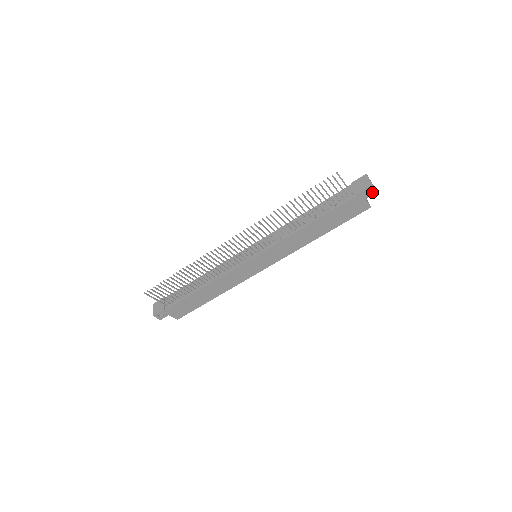
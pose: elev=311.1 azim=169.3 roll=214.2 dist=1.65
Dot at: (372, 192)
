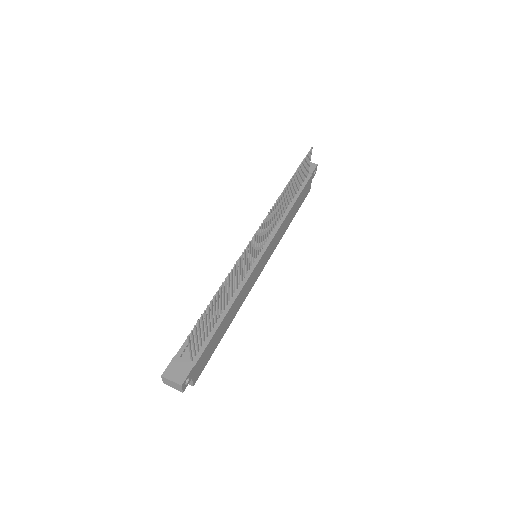
Dot at: (315, 173)
